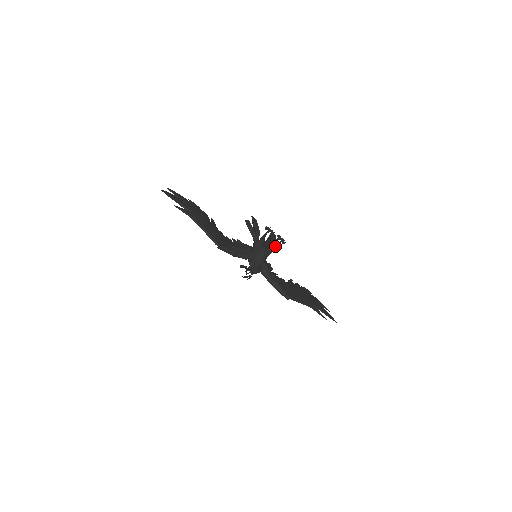
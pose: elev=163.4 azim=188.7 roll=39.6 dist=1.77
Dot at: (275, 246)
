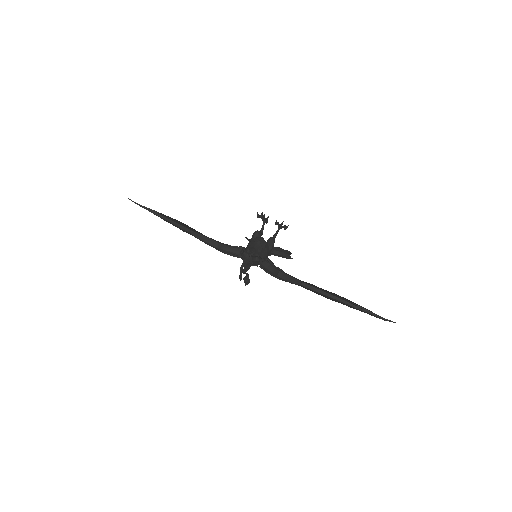
Dot at: (289, 258)
